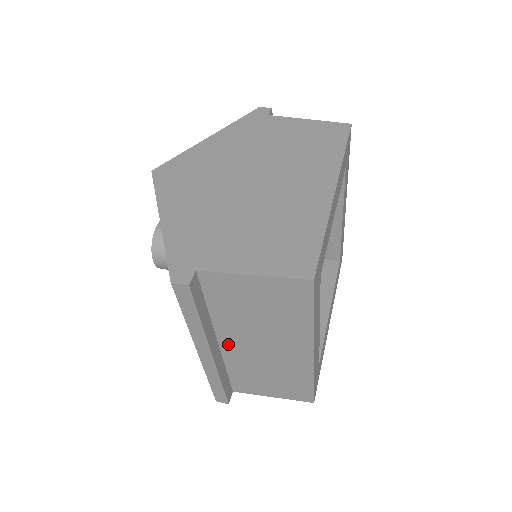
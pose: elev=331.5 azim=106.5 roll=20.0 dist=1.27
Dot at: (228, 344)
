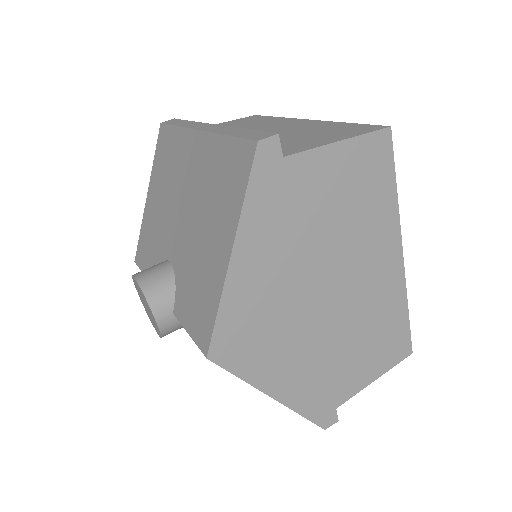
Dot at: occluded
